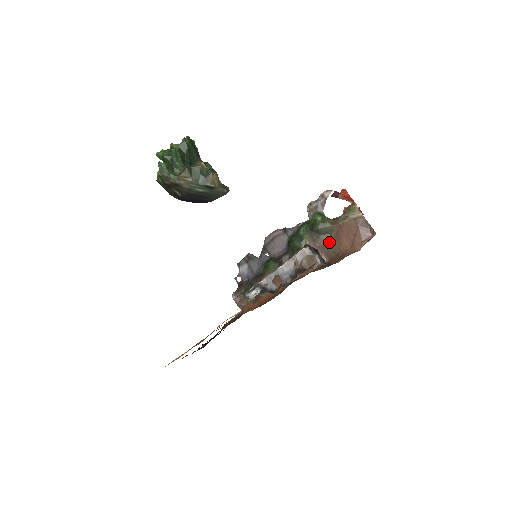
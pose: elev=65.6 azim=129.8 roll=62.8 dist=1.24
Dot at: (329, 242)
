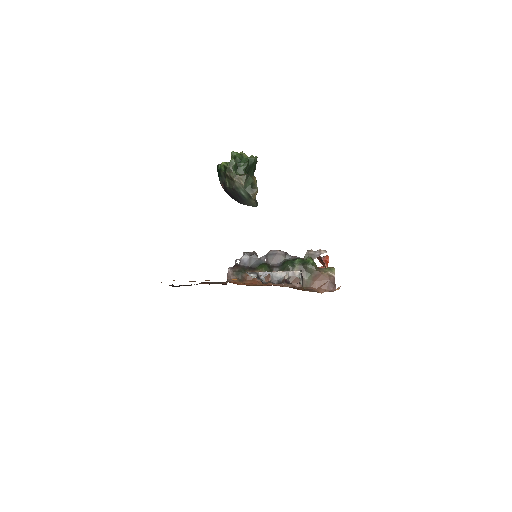
Dot at: (307, 278)
